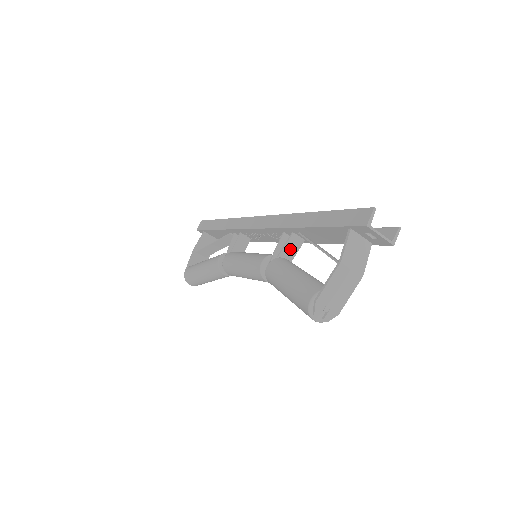
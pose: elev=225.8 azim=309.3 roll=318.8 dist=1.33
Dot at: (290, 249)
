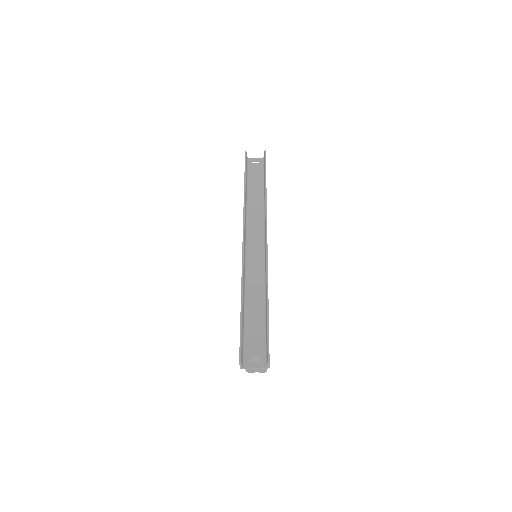
Dot at: occluded
